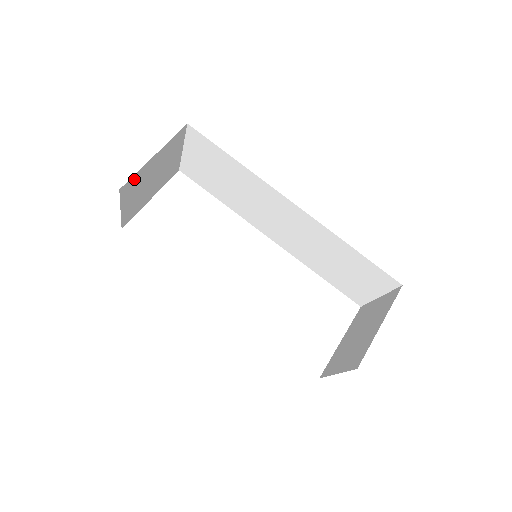
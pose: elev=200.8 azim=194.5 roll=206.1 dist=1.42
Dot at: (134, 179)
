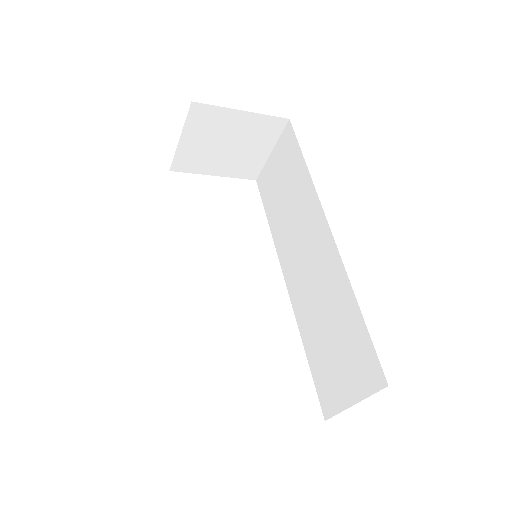
Dot at: (211, 112)
